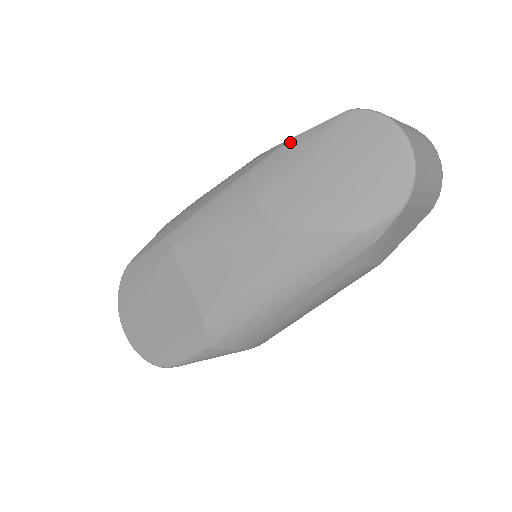
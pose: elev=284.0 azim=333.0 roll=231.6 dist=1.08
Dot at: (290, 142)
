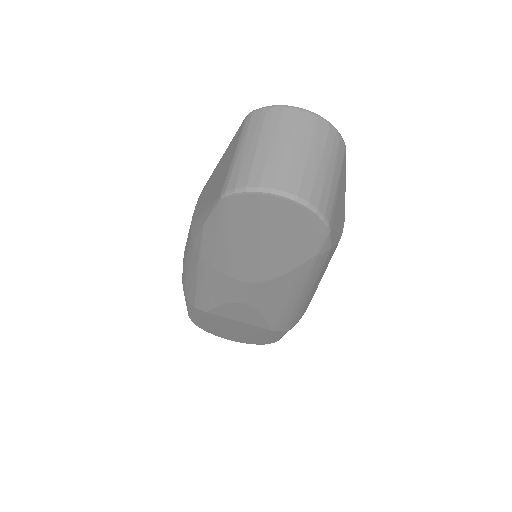
Dot at: (205, 231)
